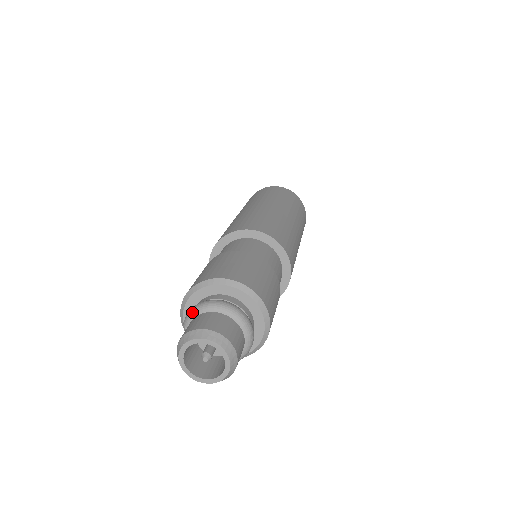
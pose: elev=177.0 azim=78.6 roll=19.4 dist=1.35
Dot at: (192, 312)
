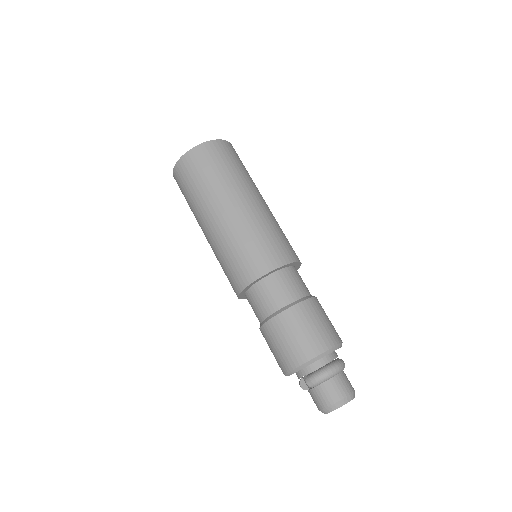
Dot at: (321, 381)
